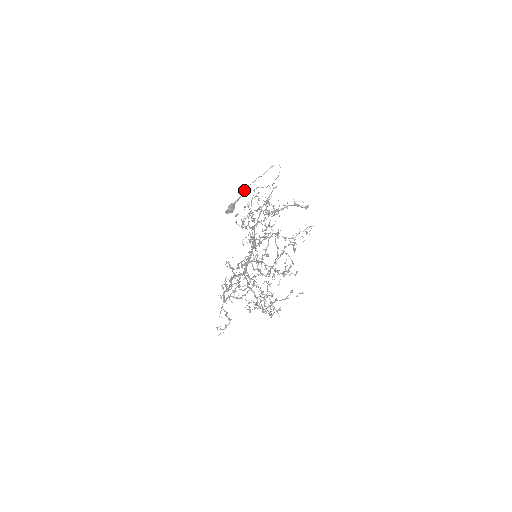
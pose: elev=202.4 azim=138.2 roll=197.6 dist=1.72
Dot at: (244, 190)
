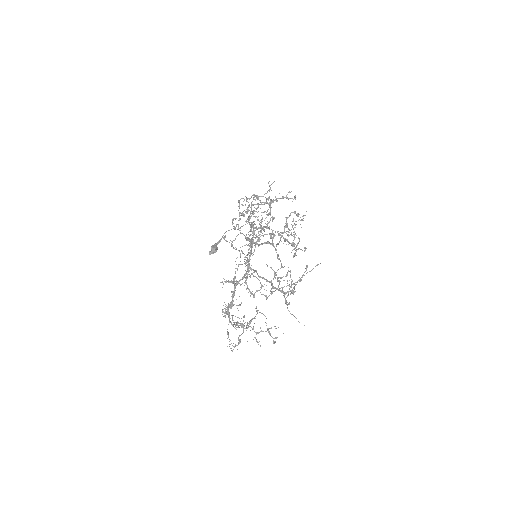
Dot at: occluded
